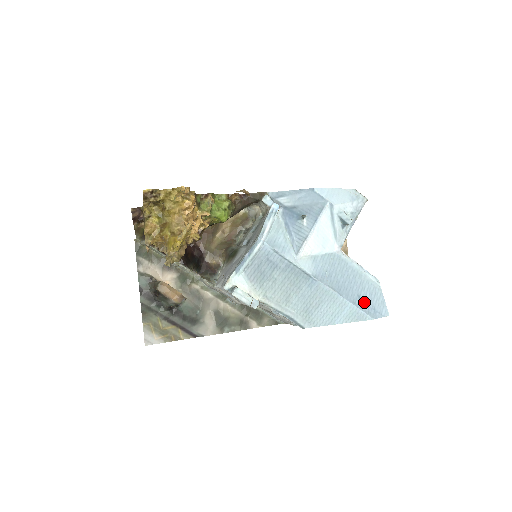
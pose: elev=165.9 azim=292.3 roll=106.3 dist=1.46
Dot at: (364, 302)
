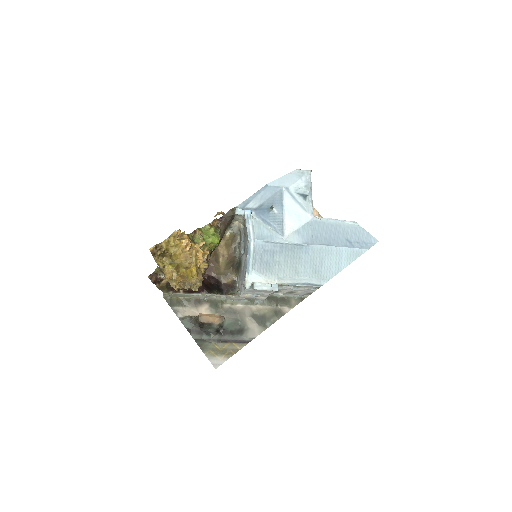
Dot at: (353, 242)
